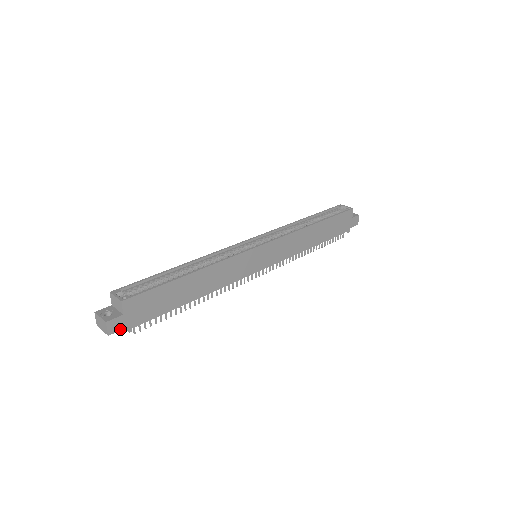
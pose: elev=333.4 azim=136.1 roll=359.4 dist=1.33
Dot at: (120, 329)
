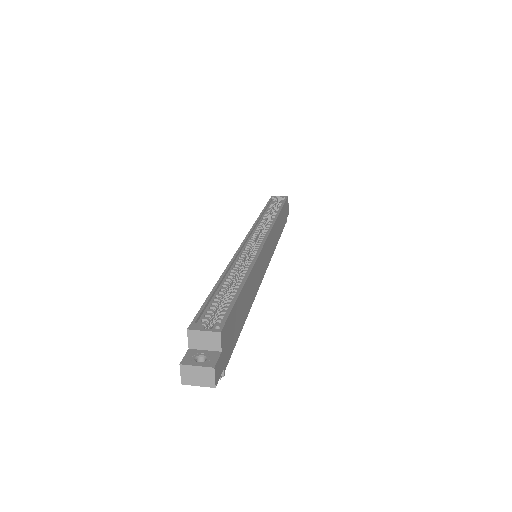
Dot at: (220, 374)
